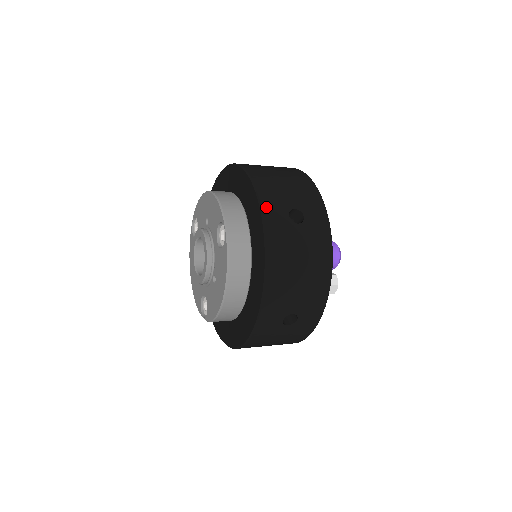
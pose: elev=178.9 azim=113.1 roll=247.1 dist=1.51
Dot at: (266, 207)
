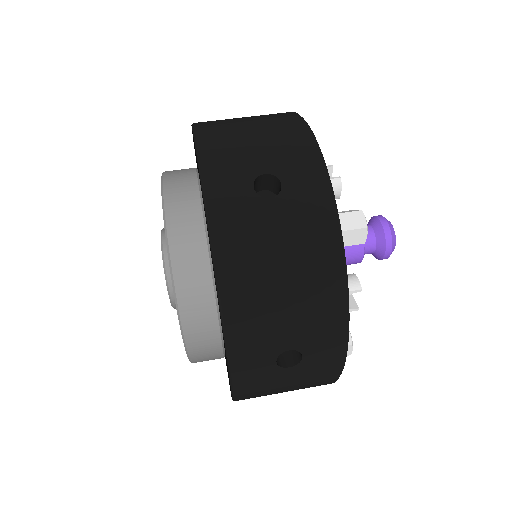
Dot at: (237, 358)
